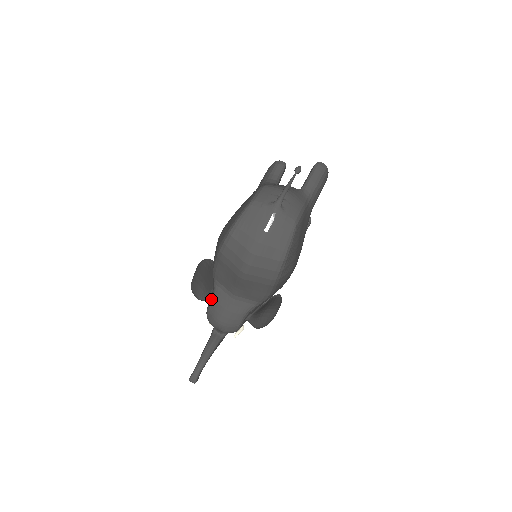
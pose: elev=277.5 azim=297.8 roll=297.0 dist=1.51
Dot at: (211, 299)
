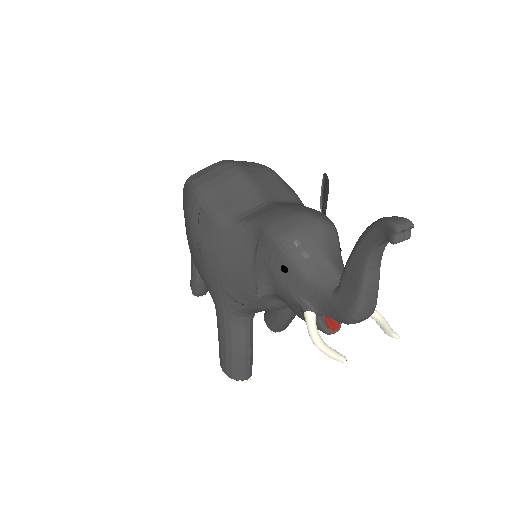
Dot at: (255, 229)
